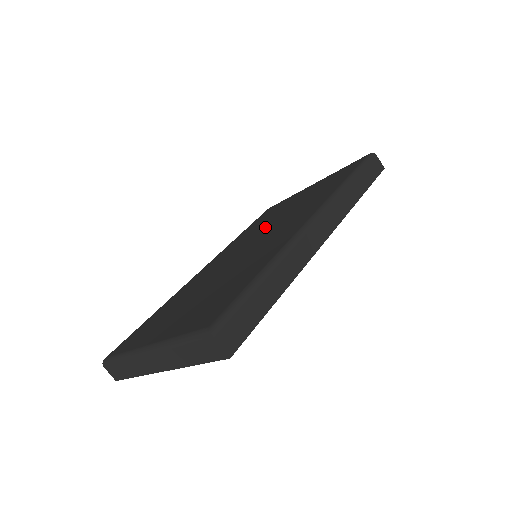
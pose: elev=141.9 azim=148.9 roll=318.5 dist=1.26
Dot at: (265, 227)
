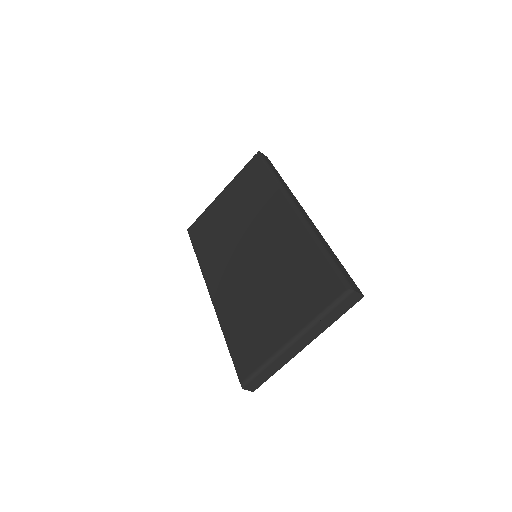
Dot at: (234, 237)
